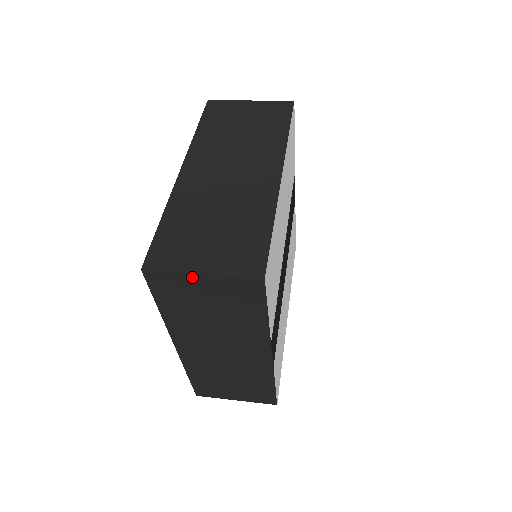
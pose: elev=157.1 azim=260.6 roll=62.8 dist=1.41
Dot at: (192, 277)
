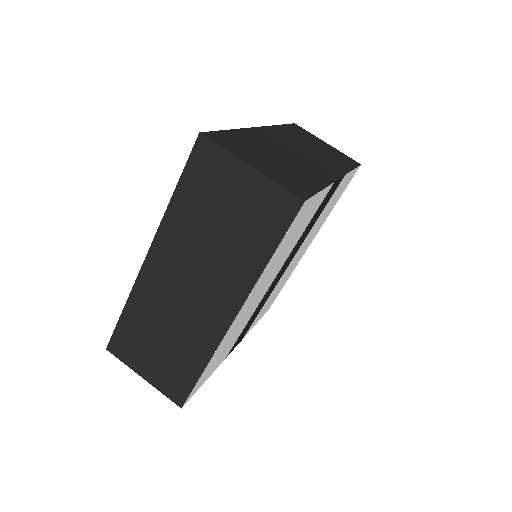
Dot at: occluded
